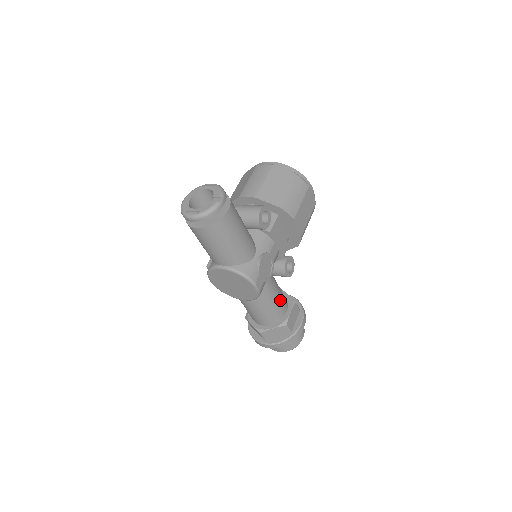
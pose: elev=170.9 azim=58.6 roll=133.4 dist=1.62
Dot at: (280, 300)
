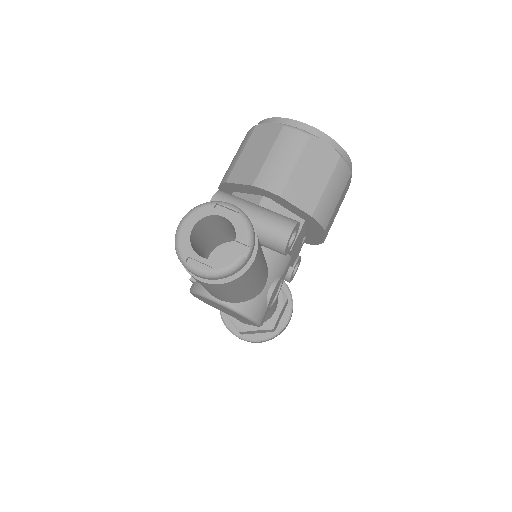
Dot at: (273, 305)
